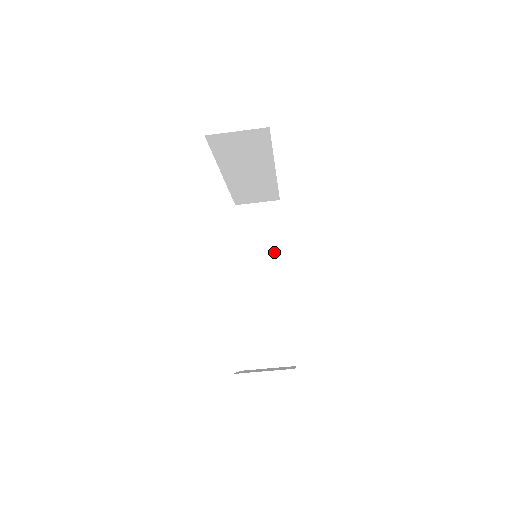
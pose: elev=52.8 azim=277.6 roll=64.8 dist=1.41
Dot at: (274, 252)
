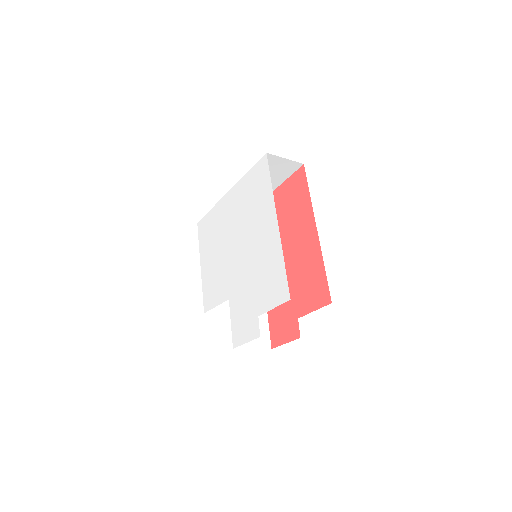
Dot at: occluded
